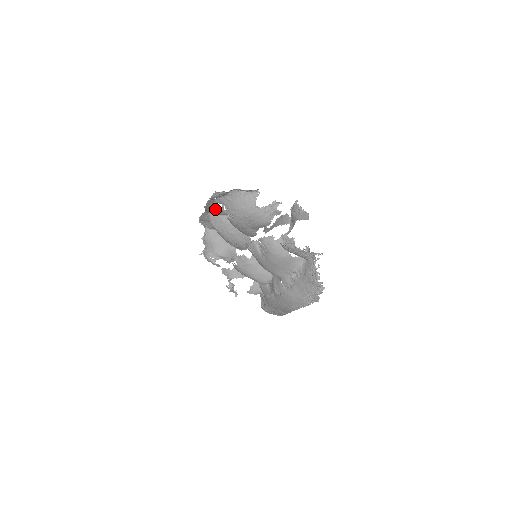
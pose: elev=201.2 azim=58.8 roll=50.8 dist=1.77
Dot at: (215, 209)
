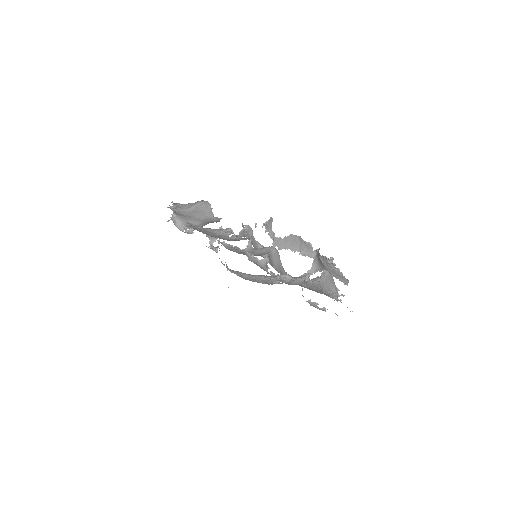
Dot at: occluded
